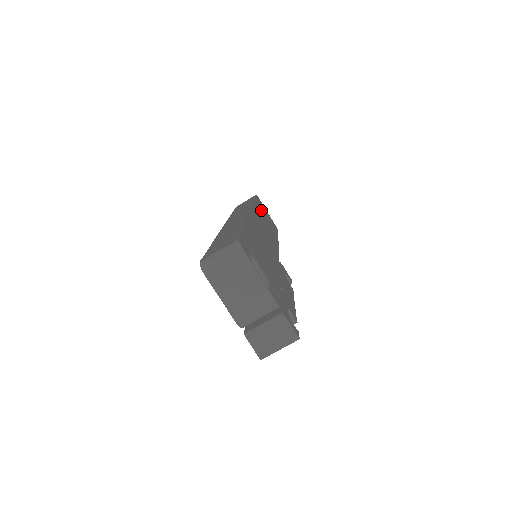
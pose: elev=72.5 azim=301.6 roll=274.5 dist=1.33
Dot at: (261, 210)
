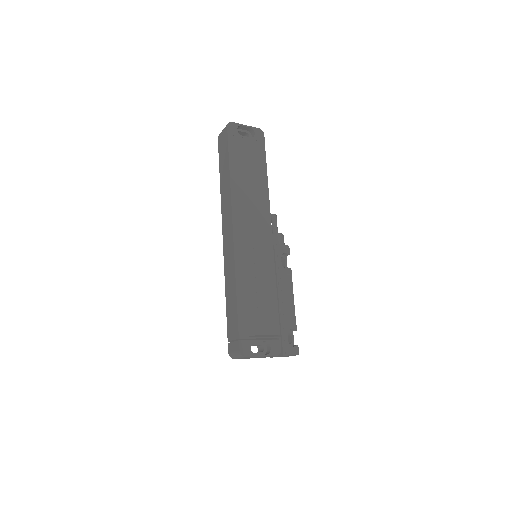
Dot at: (240, 162)
